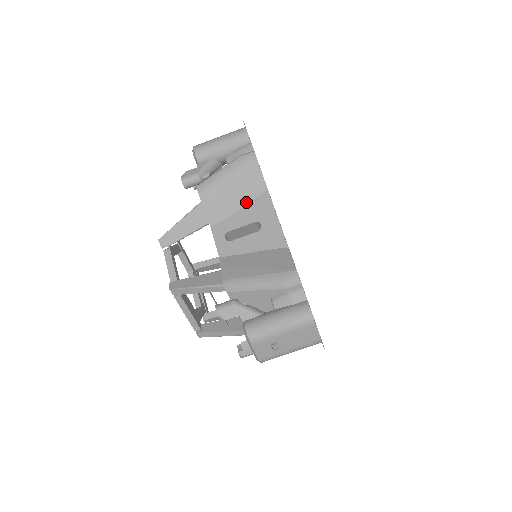
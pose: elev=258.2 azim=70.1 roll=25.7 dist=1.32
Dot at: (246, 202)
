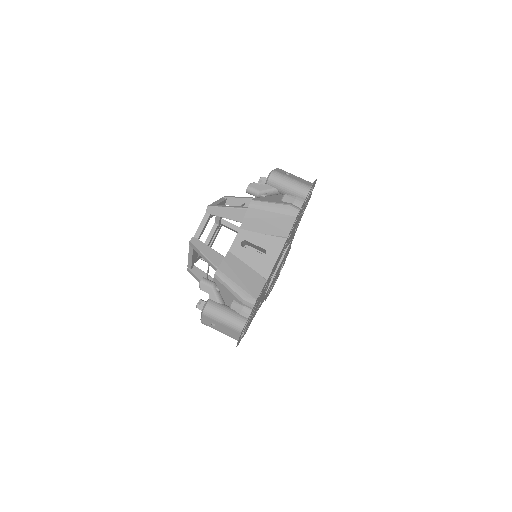
Dot at: (270, 233)
